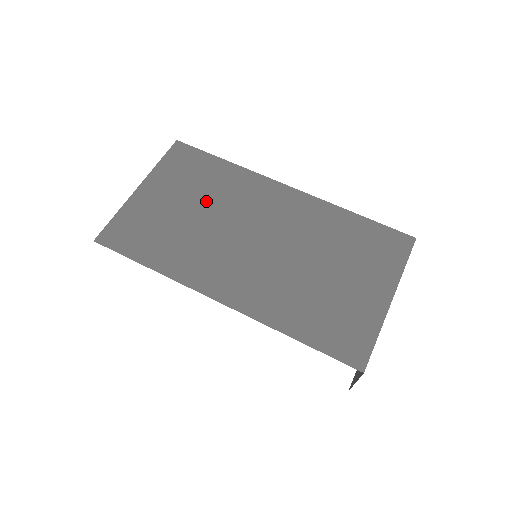
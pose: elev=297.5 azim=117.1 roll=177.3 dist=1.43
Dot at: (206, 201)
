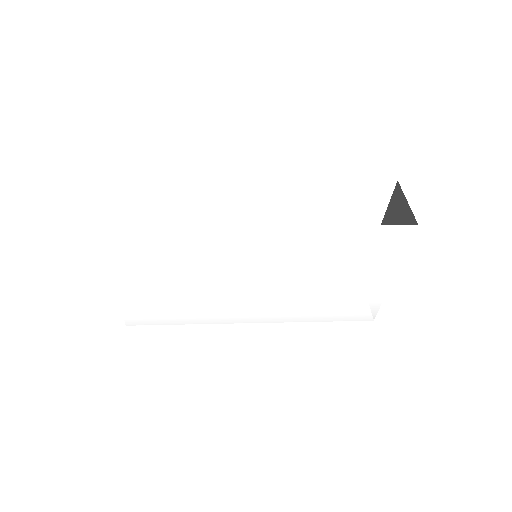
Dot at: occluded
